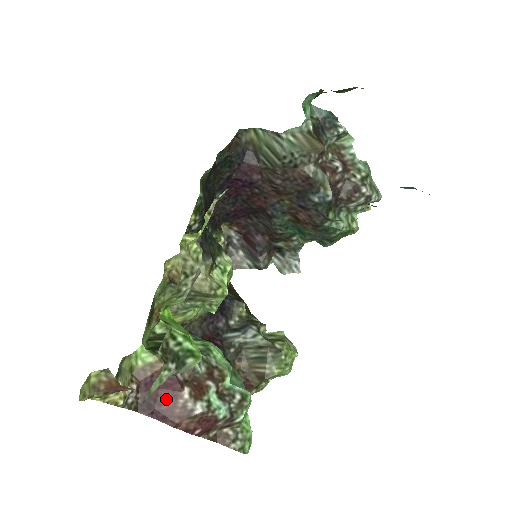
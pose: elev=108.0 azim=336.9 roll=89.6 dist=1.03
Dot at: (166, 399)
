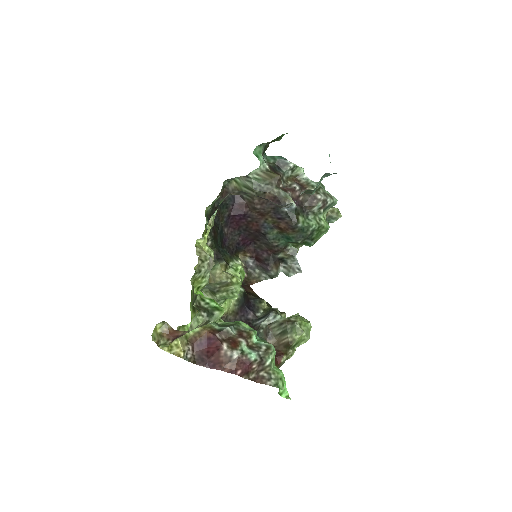
Dot at: (213, 353)
